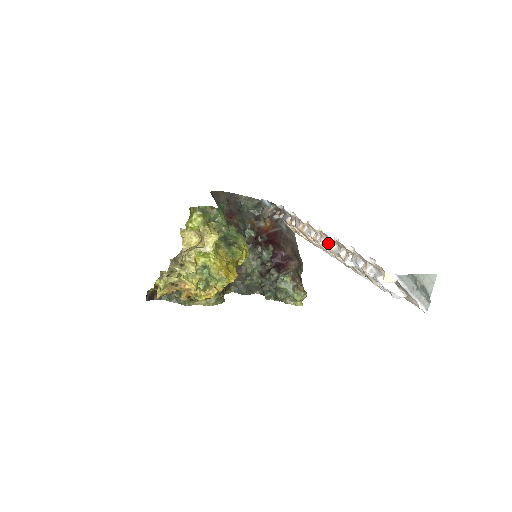
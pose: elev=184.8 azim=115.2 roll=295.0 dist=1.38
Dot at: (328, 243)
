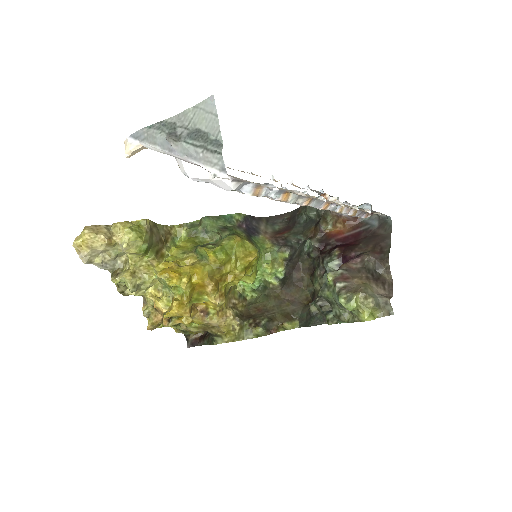
Dot at: occluded
